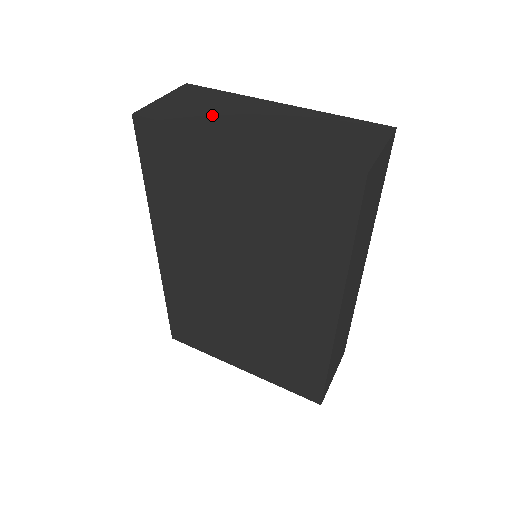
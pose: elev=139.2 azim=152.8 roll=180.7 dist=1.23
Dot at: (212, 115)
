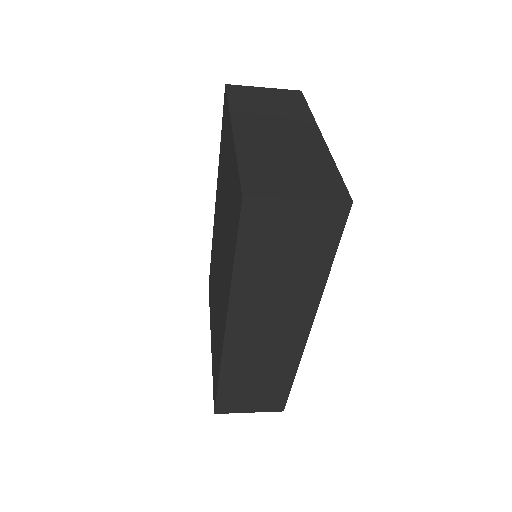
Dot at: (261, 111)
